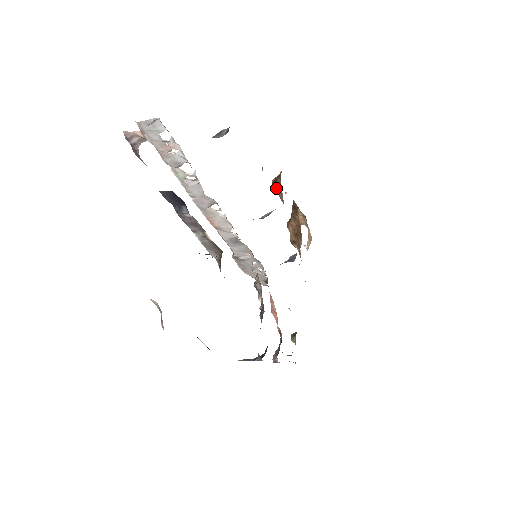
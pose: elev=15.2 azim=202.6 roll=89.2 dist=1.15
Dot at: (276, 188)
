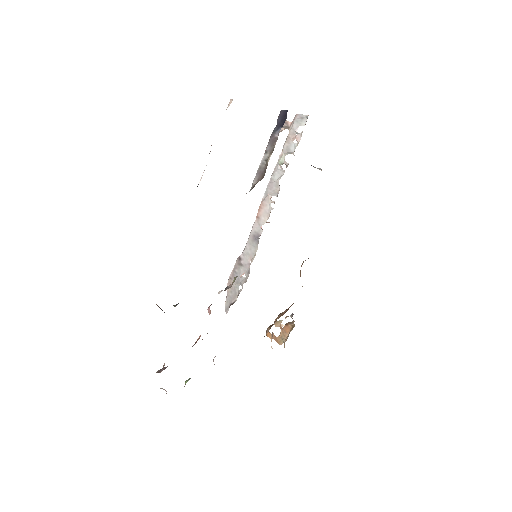
Dot at: (305, 260)
